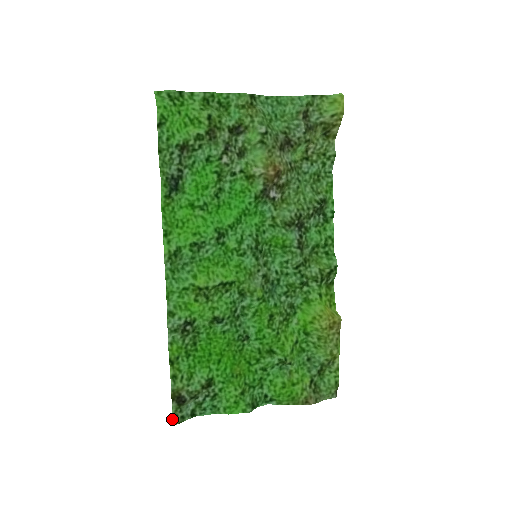
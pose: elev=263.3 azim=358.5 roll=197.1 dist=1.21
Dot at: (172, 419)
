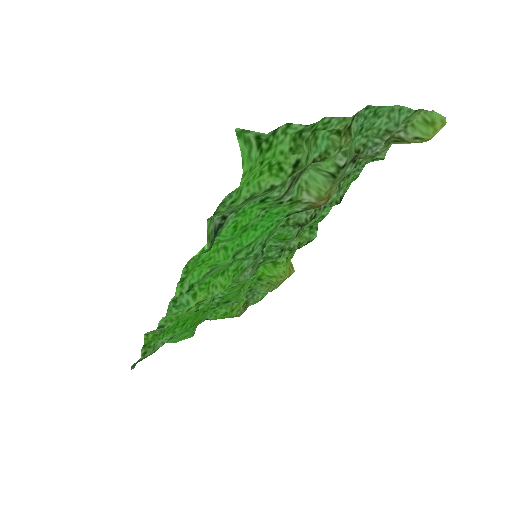
Dot at: (131, 368)
